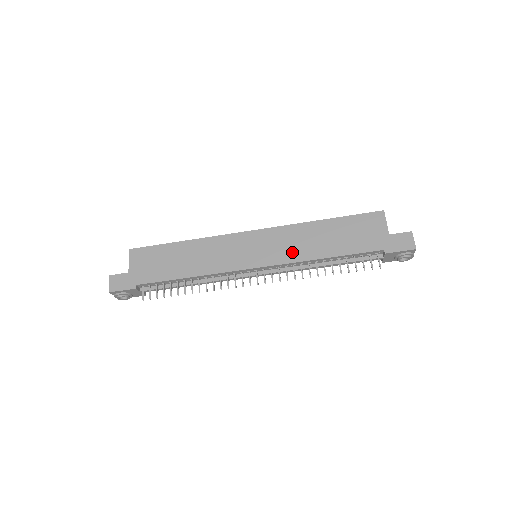
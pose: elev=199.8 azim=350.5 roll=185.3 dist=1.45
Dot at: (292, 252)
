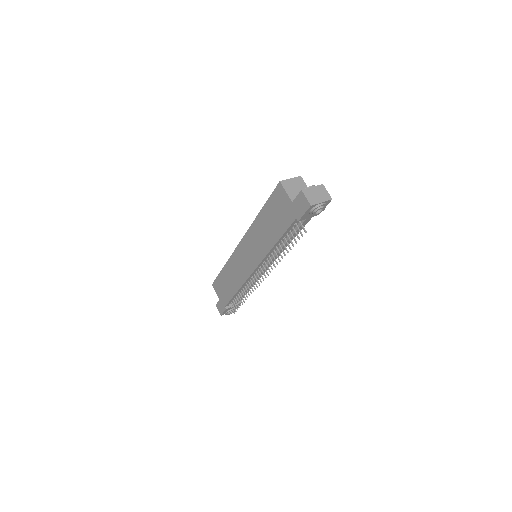
Dot at: (260, 249)
